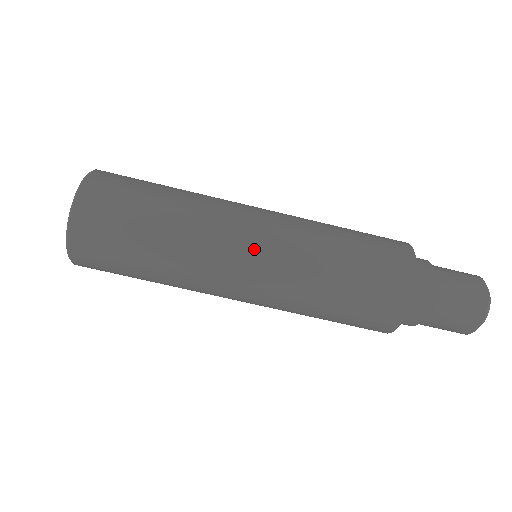
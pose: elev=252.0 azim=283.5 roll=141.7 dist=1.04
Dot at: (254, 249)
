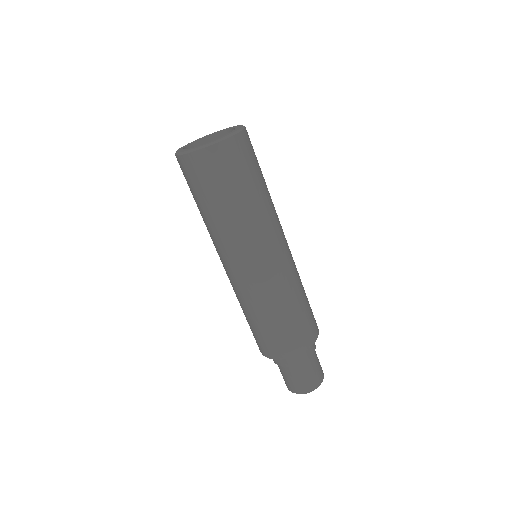
Dot at: (269, 260)
